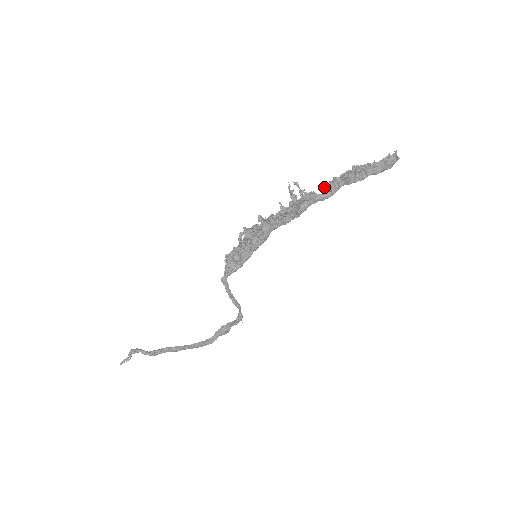
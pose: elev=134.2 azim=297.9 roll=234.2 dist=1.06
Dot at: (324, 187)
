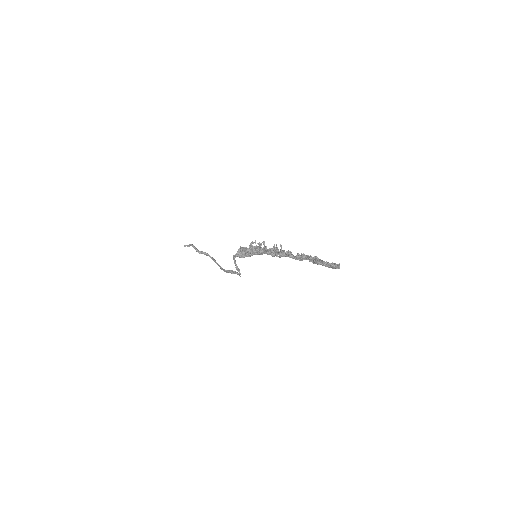
Dot at: (297, 254)
